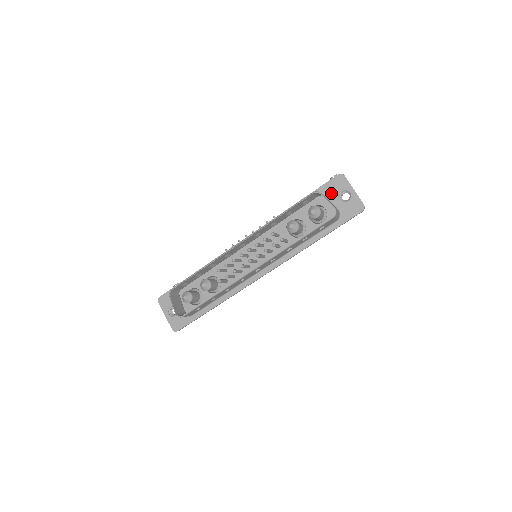
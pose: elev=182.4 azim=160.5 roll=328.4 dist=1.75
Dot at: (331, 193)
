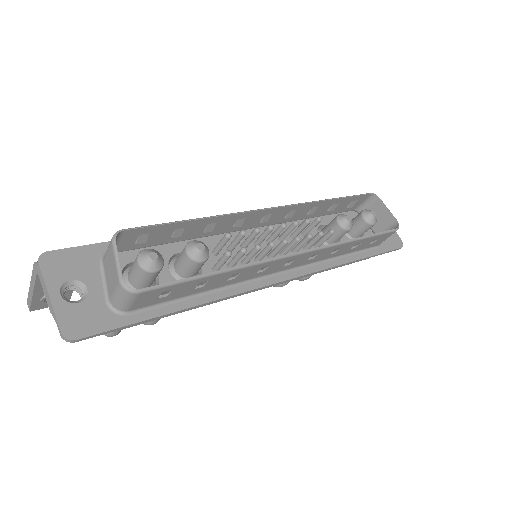
Dot at: occluded
